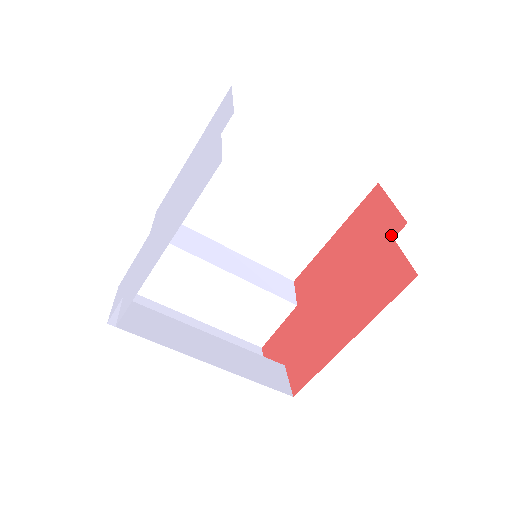
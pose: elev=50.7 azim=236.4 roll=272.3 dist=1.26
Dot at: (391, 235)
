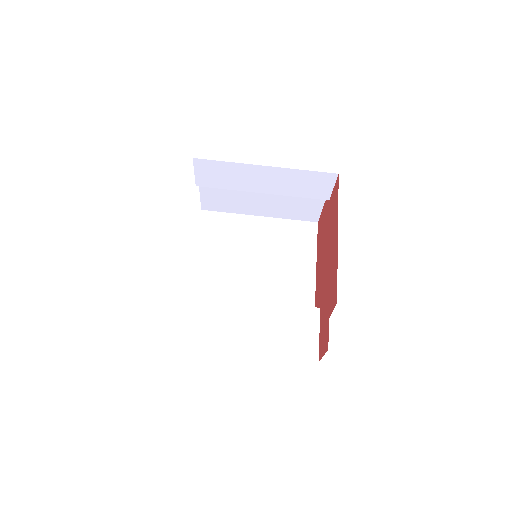
Dot at: (328, 203)
